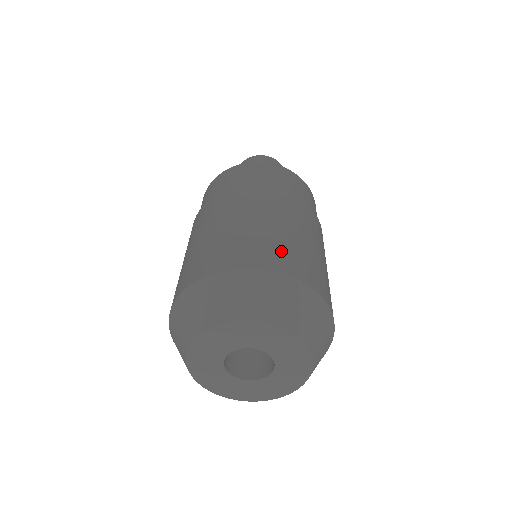
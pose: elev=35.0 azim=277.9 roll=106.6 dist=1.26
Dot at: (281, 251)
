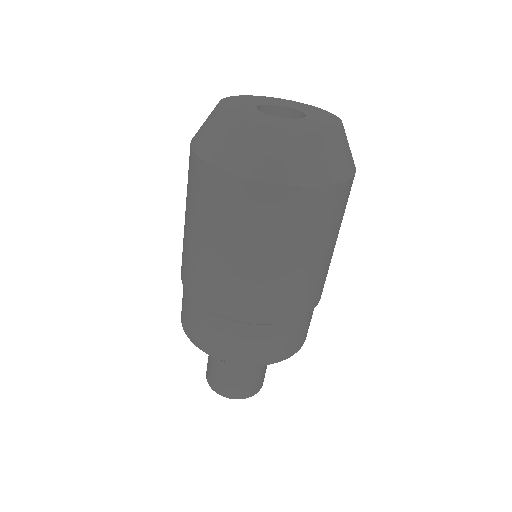
Dot at: occluded
